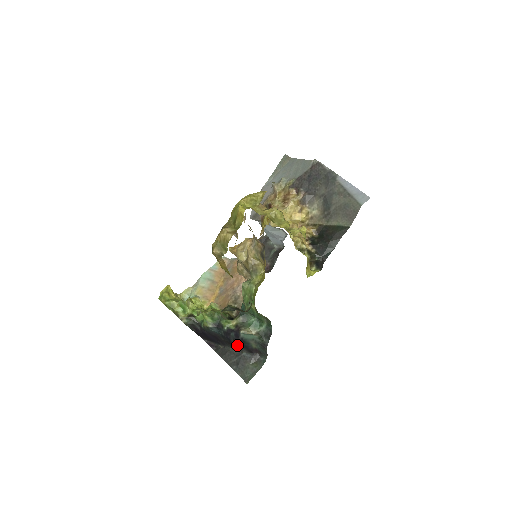
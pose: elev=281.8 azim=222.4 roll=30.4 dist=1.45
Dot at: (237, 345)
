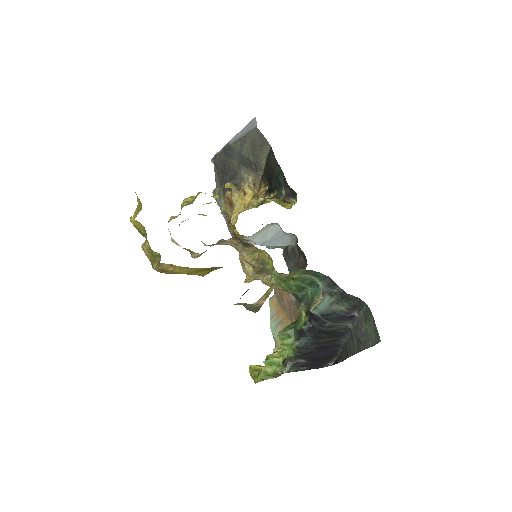
Dot at: (332, 327)
